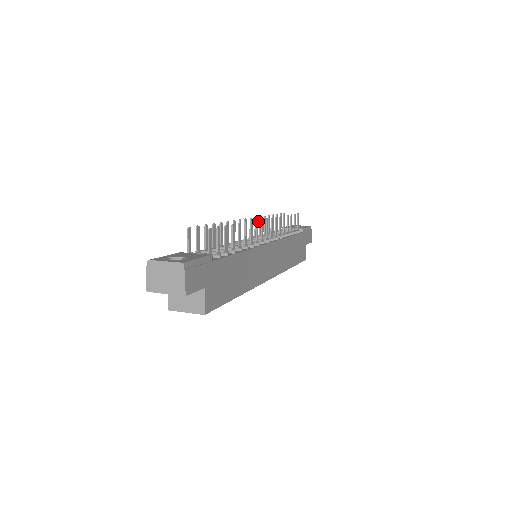
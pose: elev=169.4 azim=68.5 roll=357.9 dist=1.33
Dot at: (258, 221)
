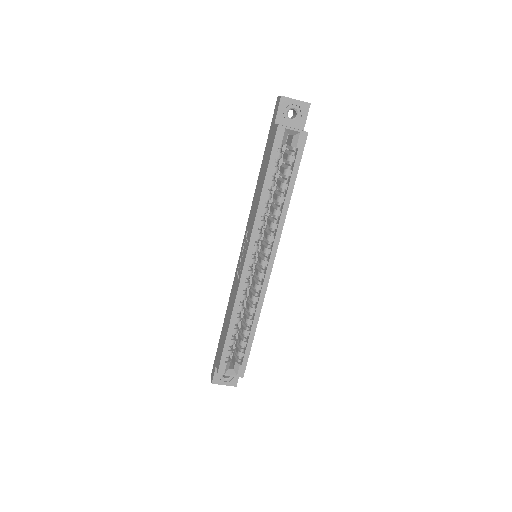
Dot at: occluded
